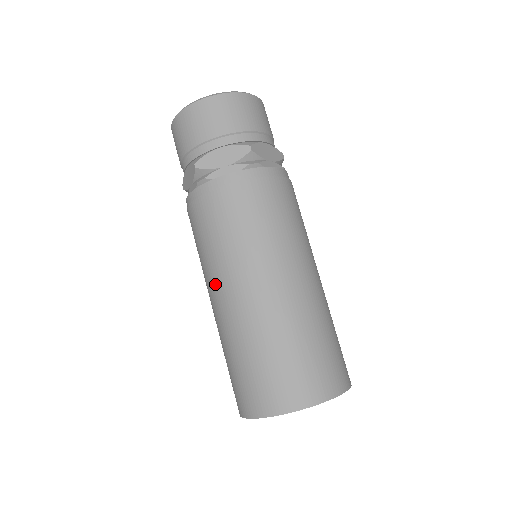
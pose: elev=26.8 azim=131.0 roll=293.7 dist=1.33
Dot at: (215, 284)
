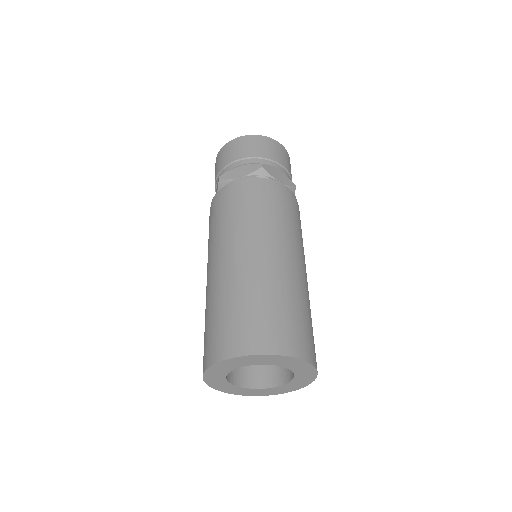
Dot at: (252, 241)
